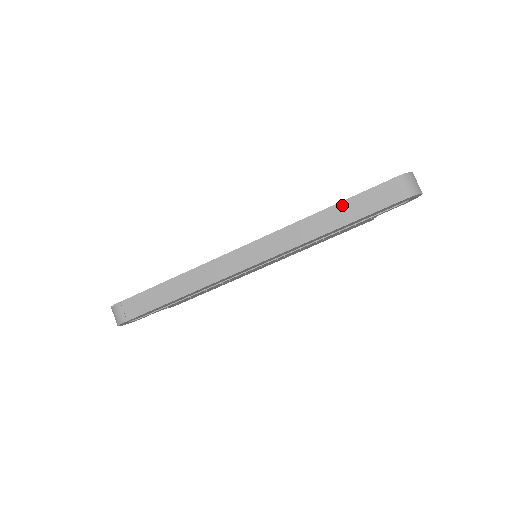
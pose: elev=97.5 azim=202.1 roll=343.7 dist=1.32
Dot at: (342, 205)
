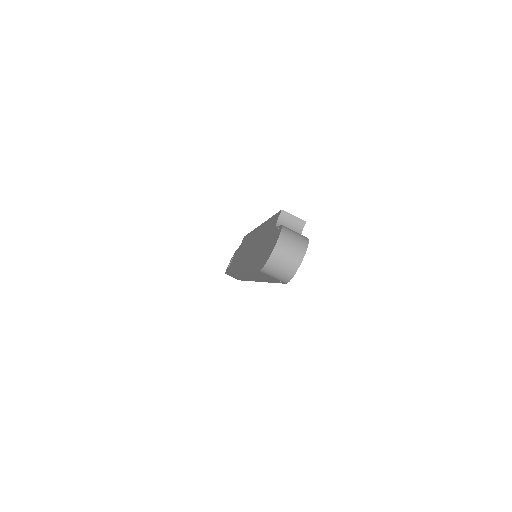
Dot at: occluded
